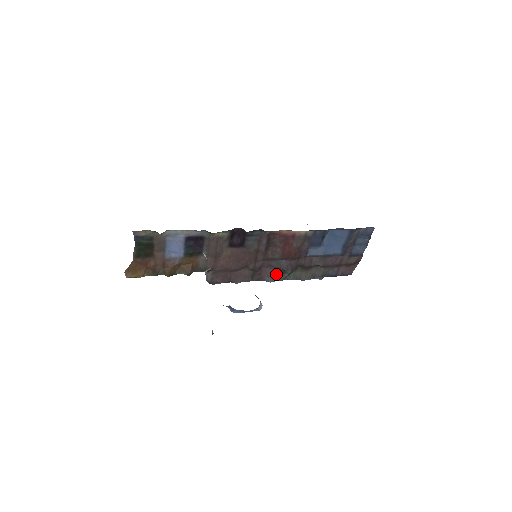
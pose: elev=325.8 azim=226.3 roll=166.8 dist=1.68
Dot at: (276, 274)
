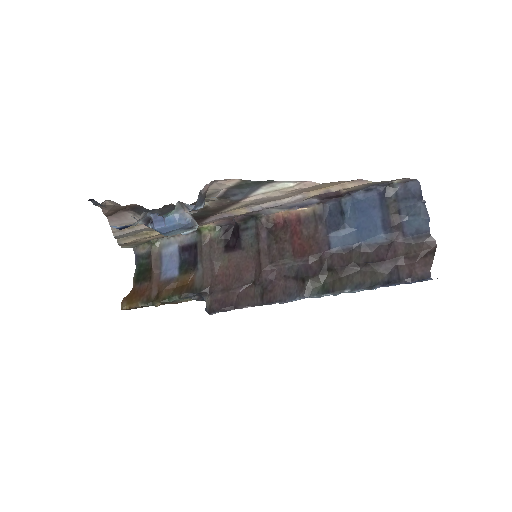
Dot at: (295, 289)
